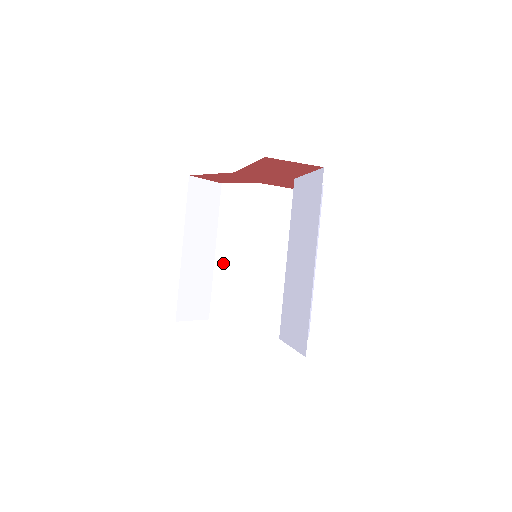
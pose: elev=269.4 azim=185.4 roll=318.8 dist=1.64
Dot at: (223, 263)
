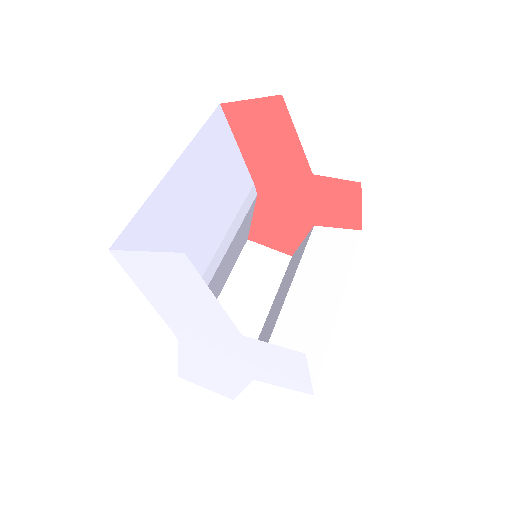
Dot at: (266, 325)
